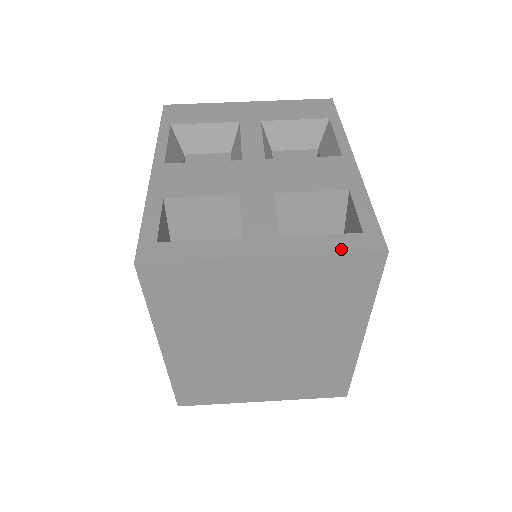
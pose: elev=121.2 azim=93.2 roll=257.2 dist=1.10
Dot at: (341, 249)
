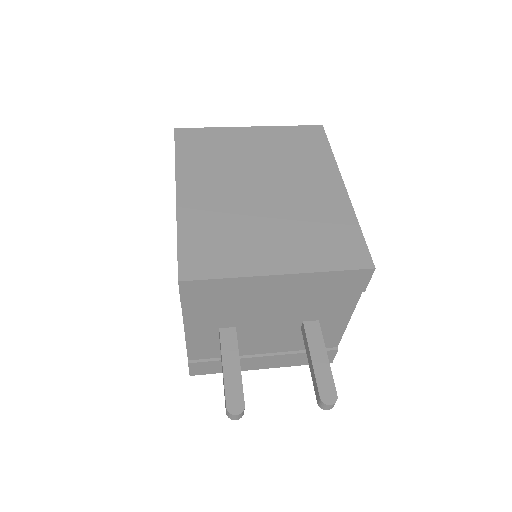
Dot at: (295, 128)
